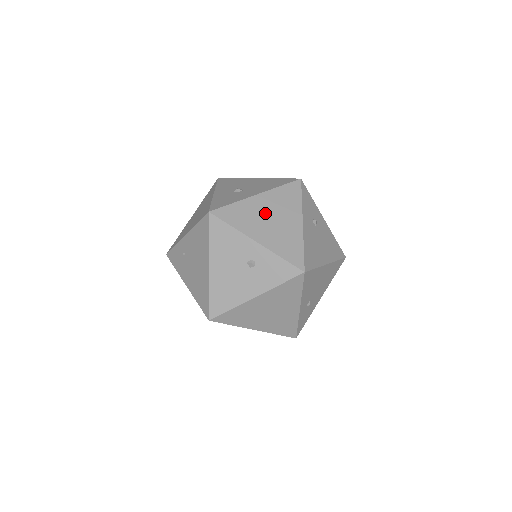
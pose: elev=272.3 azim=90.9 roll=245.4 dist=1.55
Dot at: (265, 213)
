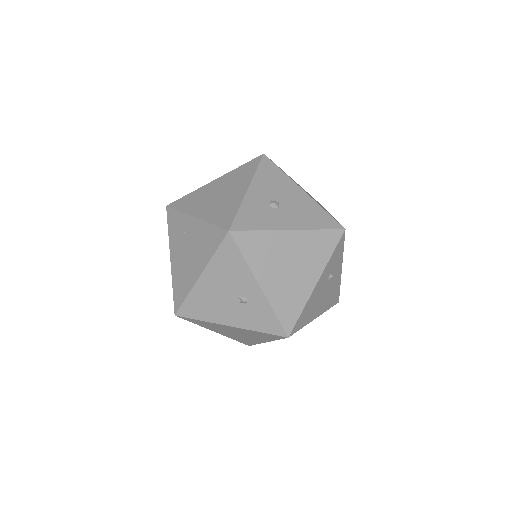
Dot at: (286, 256)
